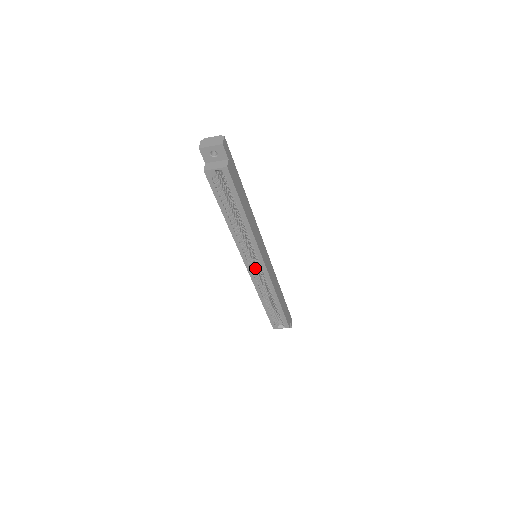
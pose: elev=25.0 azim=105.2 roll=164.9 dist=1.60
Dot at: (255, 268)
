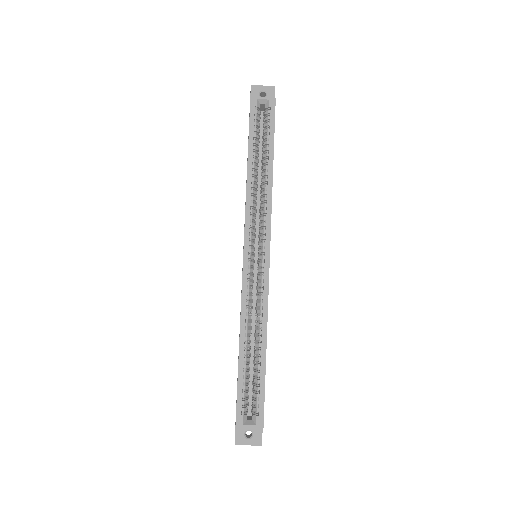
Dot at: (253, 265)
